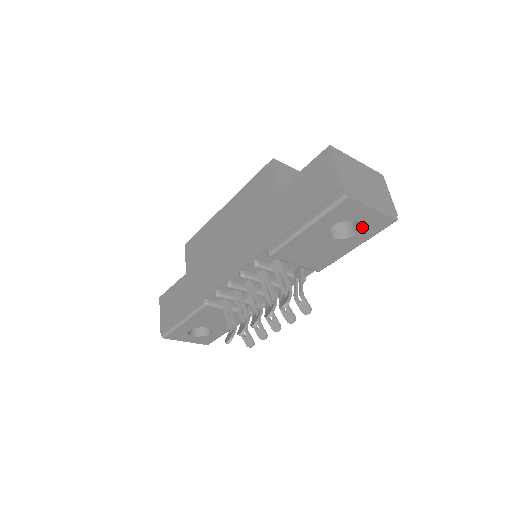
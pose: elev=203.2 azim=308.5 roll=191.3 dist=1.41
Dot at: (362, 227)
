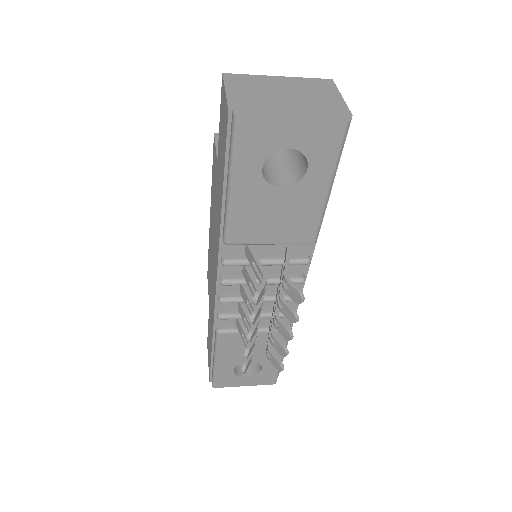
Dot at: (306, 154)
